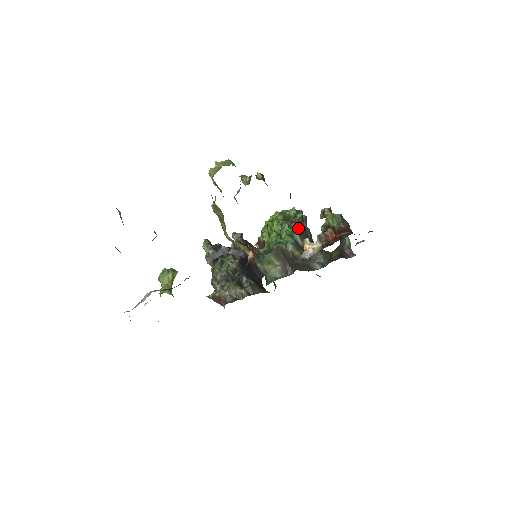
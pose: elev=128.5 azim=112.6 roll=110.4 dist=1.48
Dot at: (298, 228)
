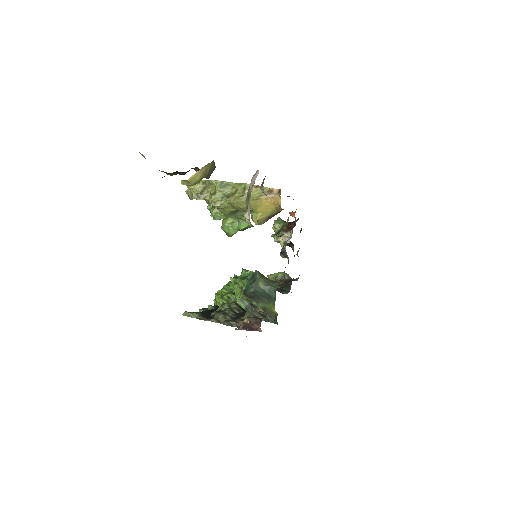
Dot at: occluded
